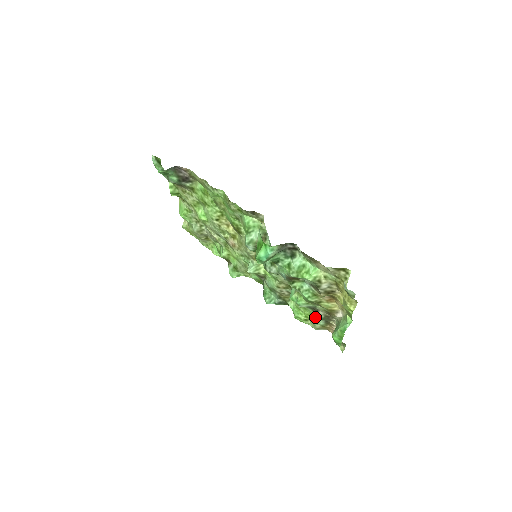
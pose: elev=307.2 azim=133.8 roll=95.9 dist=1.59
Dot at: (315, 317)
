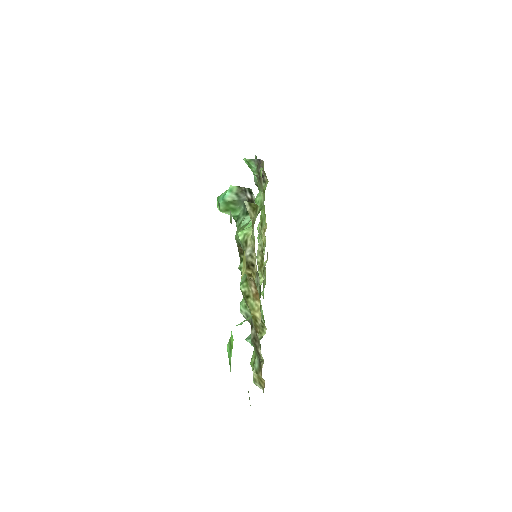
Dot at: occluded
